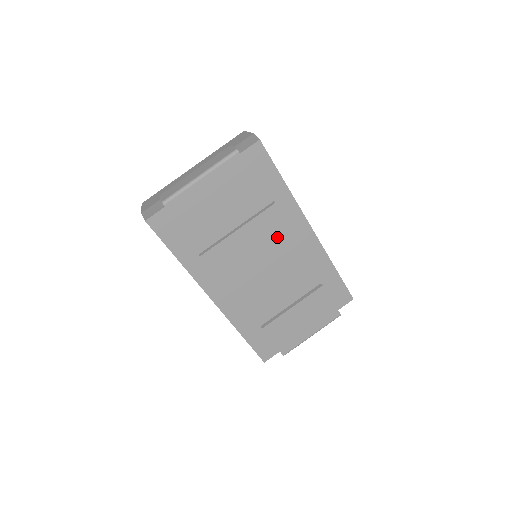
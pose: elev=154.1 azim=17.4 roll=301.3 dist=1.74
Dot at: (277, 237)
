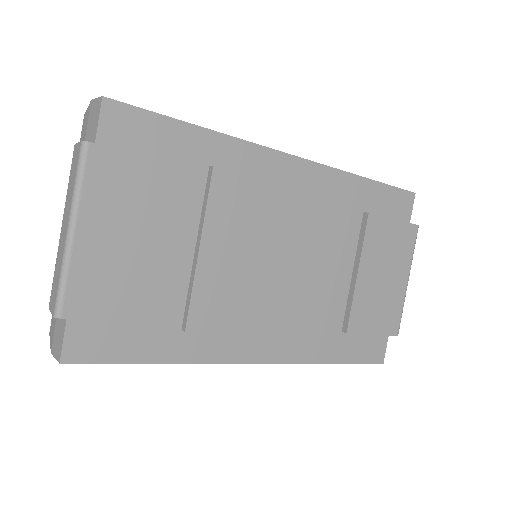
Dot at: (259, 208)
